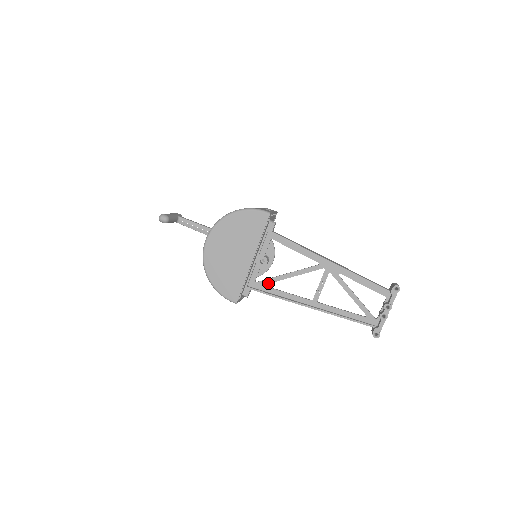
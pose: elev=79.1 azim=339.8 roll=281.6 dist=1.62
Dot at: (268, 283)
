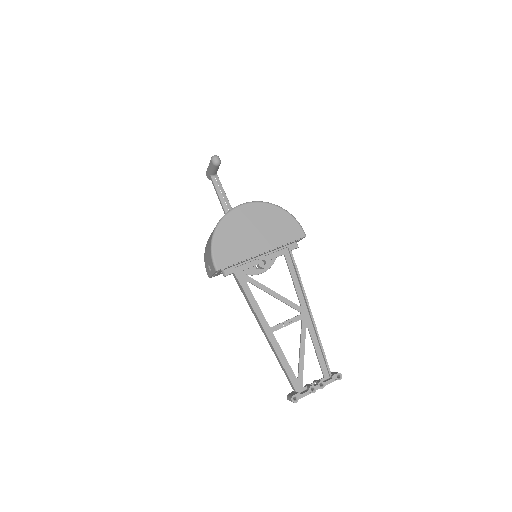
Dot at: (251, 282)
